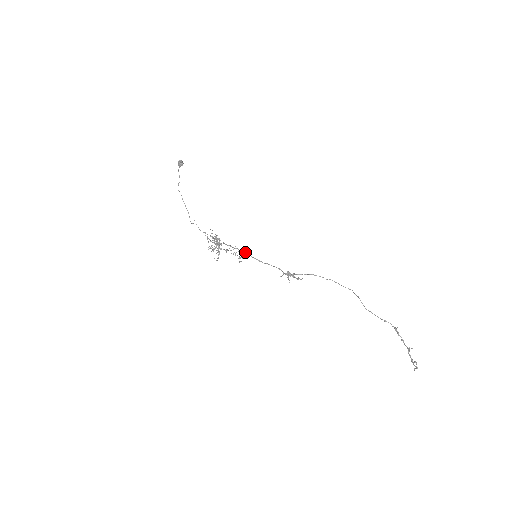
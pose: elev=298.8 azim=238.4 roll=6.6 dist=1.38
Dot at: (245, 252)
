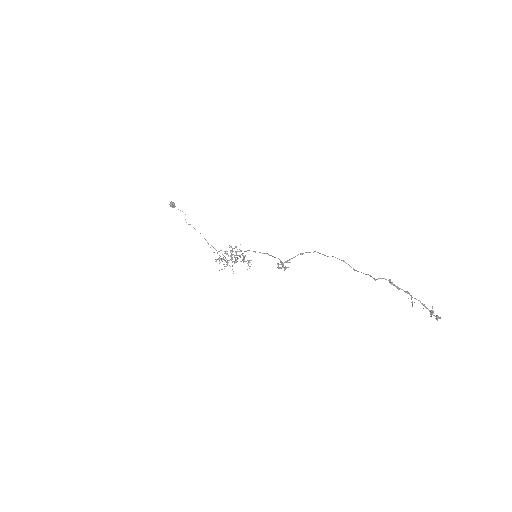
Dot at: (254, 251)
